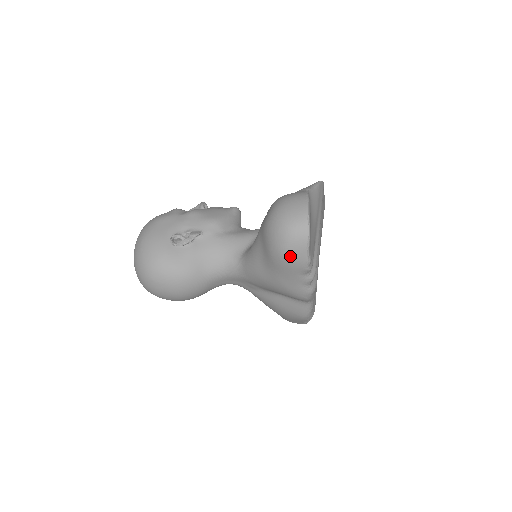
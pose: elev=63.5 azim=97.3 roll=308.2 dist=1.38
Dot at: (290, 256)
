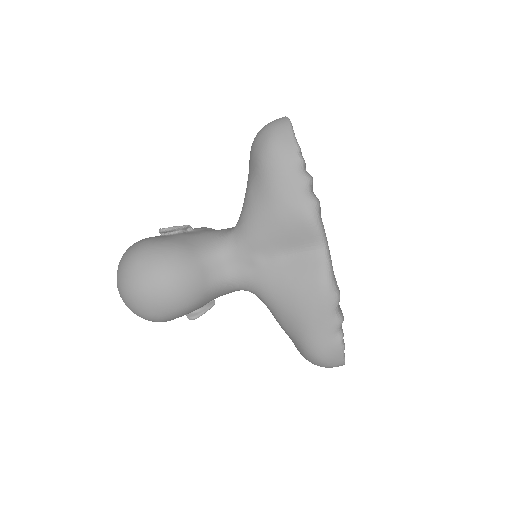
Dot at: (277, 143)
